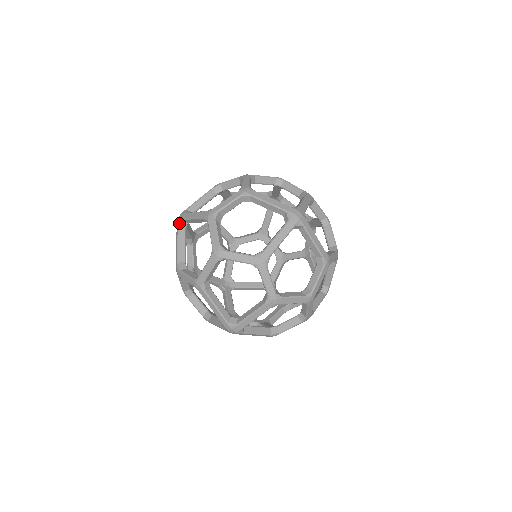
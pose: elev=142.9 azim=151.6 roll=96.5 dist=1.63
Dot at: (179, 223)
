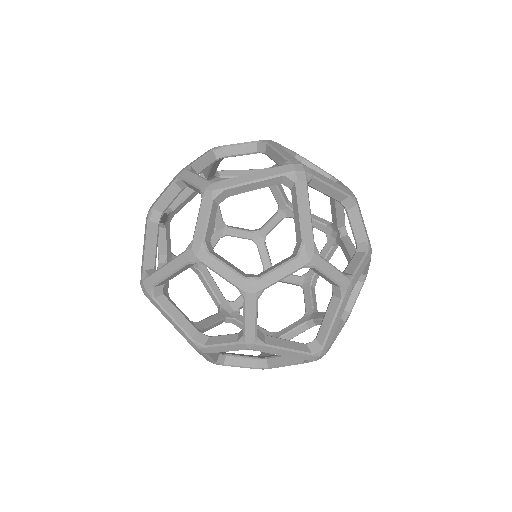
Dot at: (199, 175)
